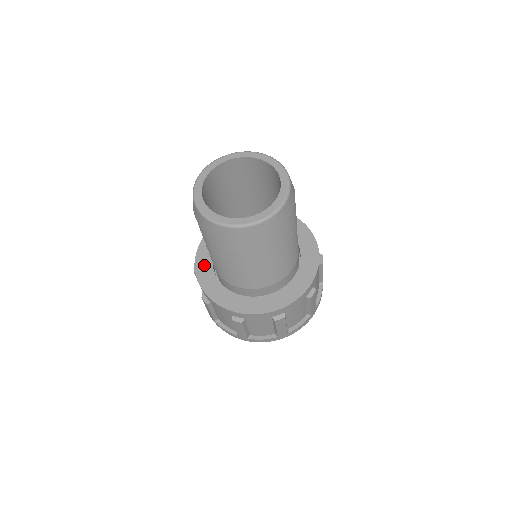
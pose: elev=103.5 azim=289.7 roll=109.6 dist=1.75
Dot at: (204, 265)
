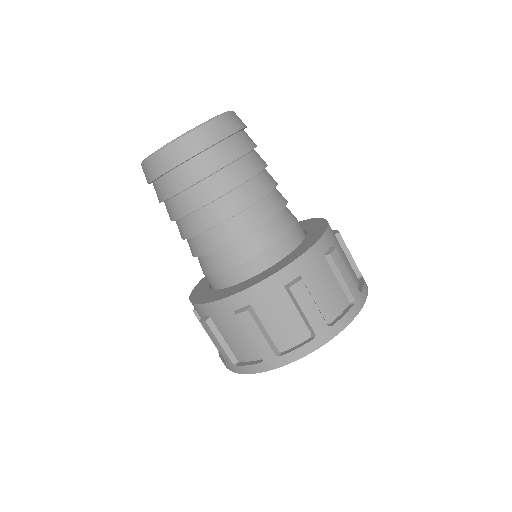
Dot at: (211, 296)
